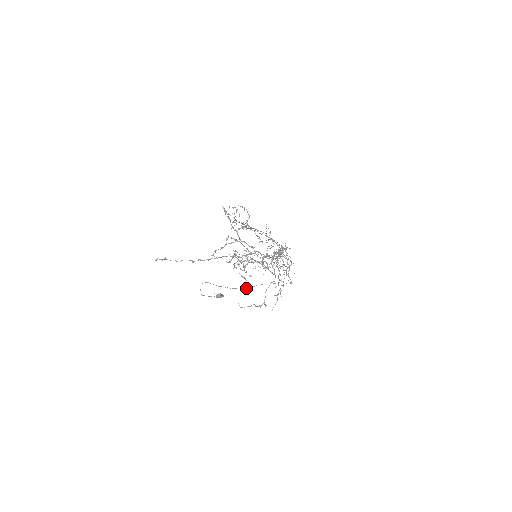
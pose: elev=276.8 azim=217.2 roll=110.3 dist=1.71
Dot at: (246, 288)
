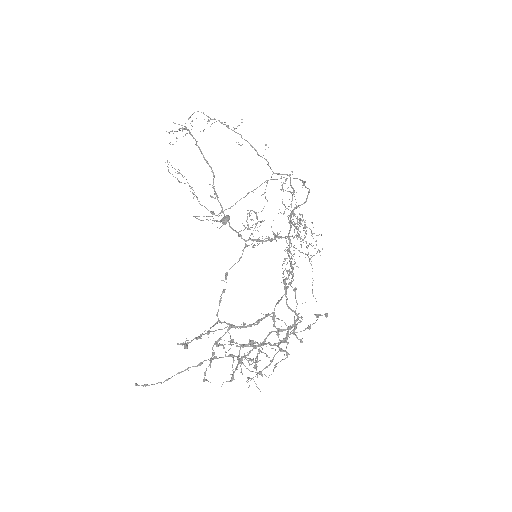
Dot at: (253, 190)
